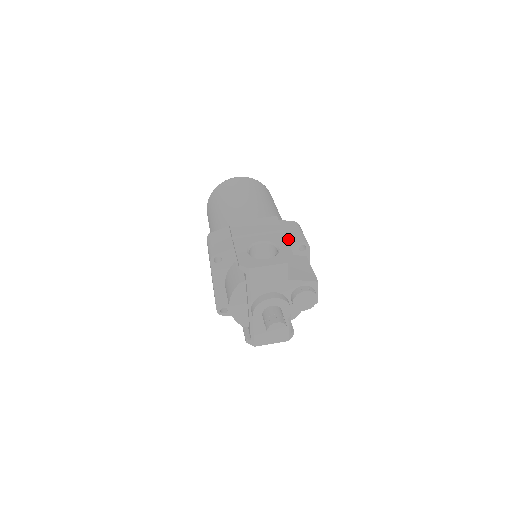
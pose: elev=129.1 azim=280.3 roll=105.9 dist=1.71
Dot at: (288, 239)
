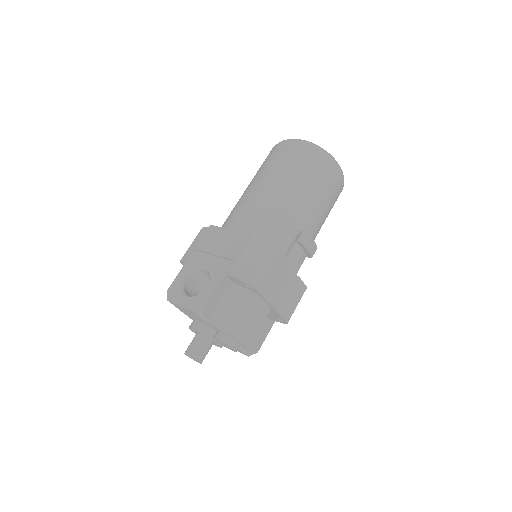
Dot at: (232, 273)
